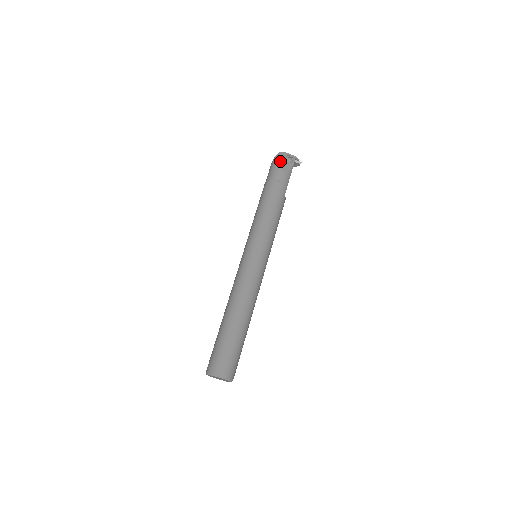
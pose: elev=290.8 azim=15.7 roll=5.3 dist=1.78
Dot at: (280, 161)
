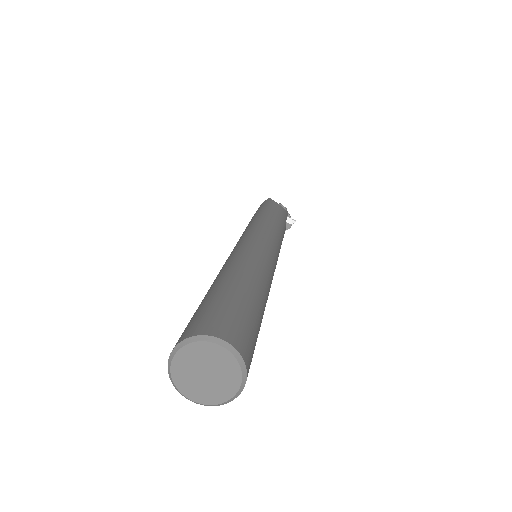
Dot at: (273, 200)
